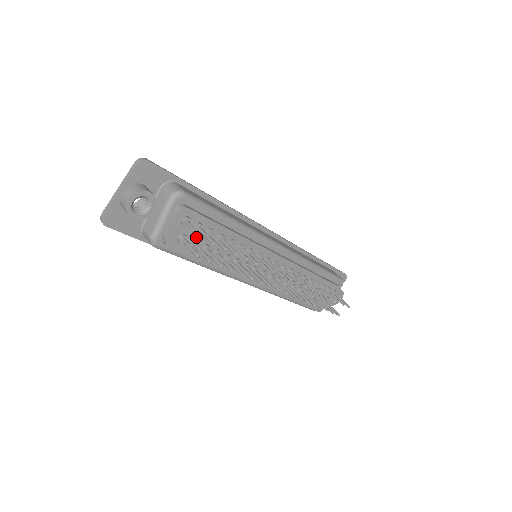
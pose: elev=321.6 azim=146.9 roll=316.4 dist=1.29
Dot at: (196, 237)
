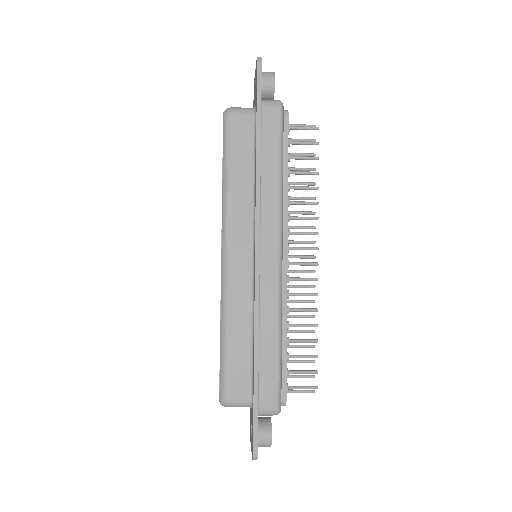
Dot at: occluded
